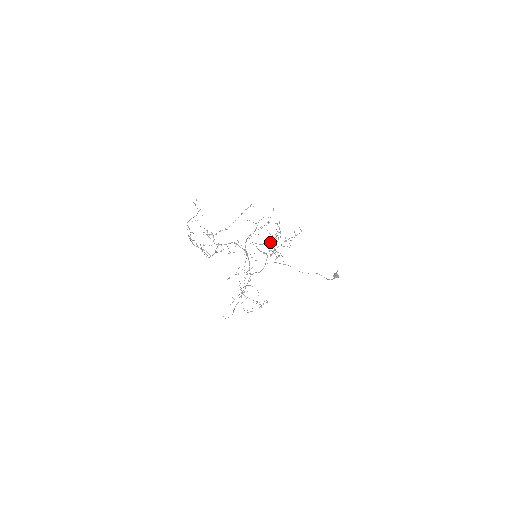
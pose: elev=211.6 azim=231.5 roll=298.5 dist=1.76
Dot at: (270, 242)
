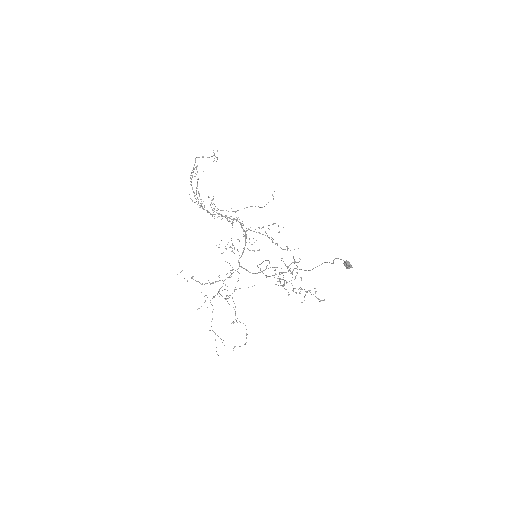
Dot at: occluded
